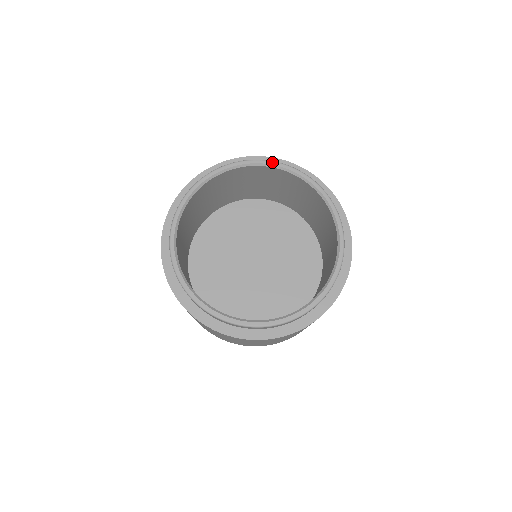
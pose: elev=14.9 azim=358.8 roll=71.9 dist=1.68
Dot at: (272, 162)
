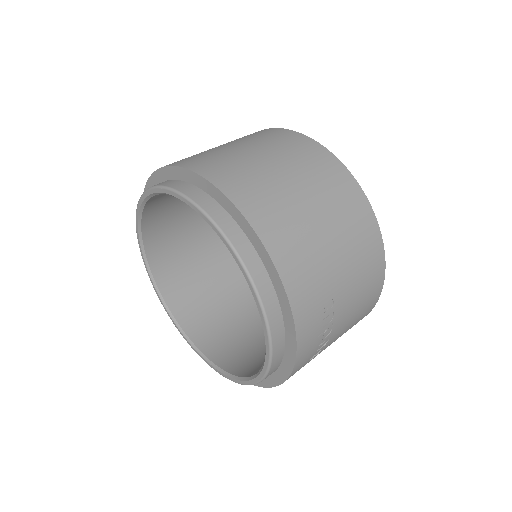
Dot at: (226, 242)
